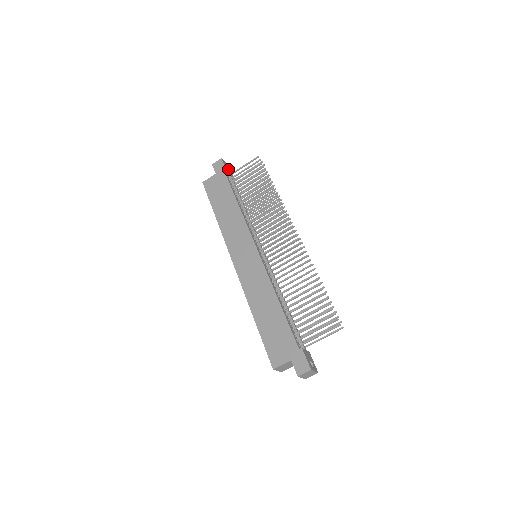
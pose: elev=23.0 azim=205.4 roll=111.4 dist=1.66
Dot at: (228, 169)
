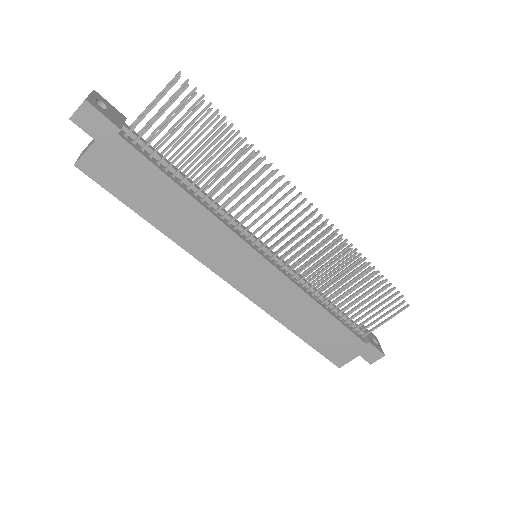
Dot at: (108, 111)
